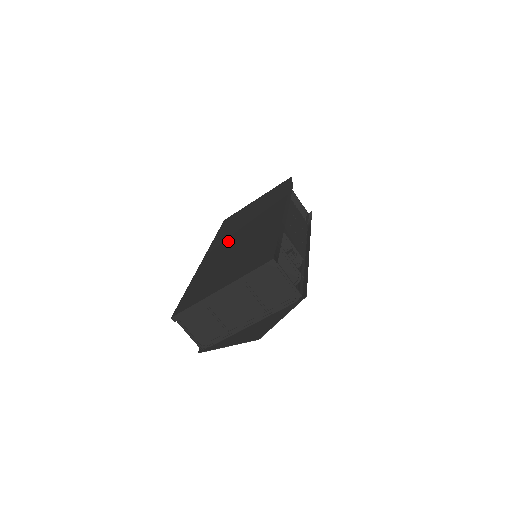
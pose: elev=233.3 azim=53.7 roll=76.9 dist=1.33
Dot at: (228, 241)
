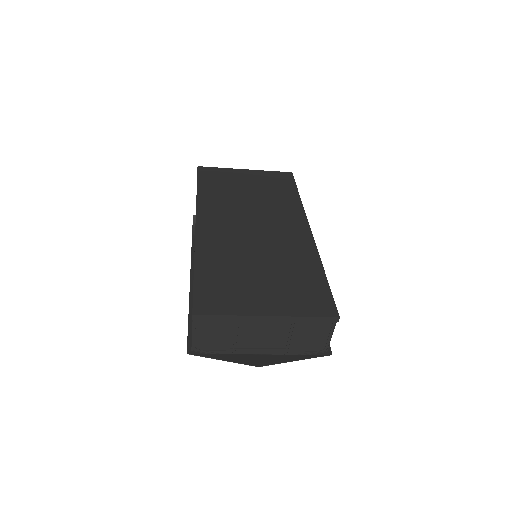
Dot at: (232, 221)
